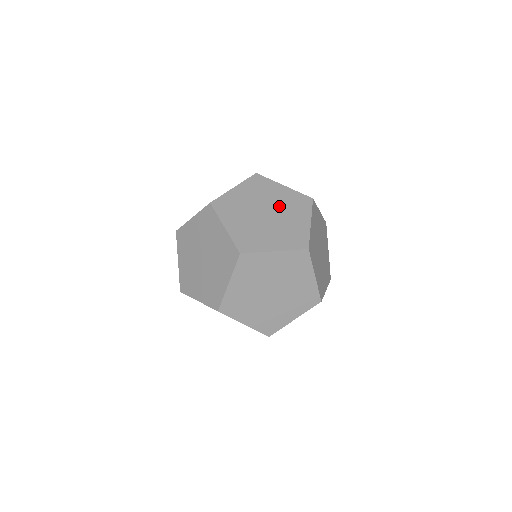
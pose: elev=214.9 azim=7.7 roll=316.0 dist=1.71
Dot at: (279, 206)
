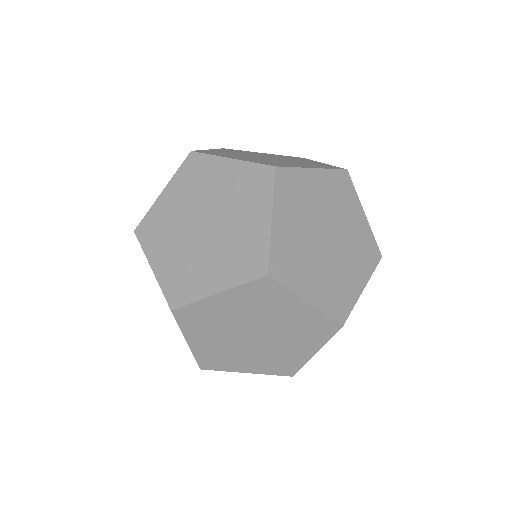
Dot at: (330, 212)
